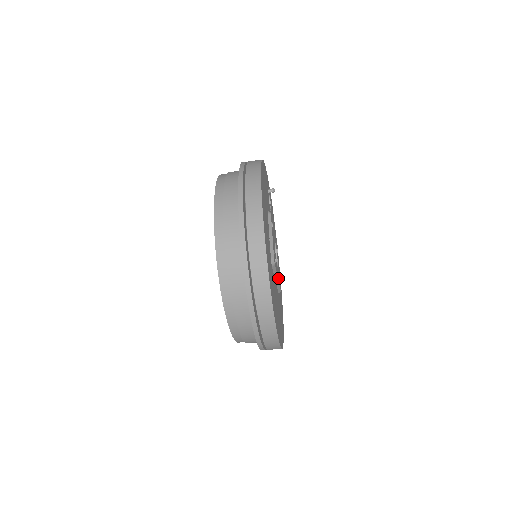
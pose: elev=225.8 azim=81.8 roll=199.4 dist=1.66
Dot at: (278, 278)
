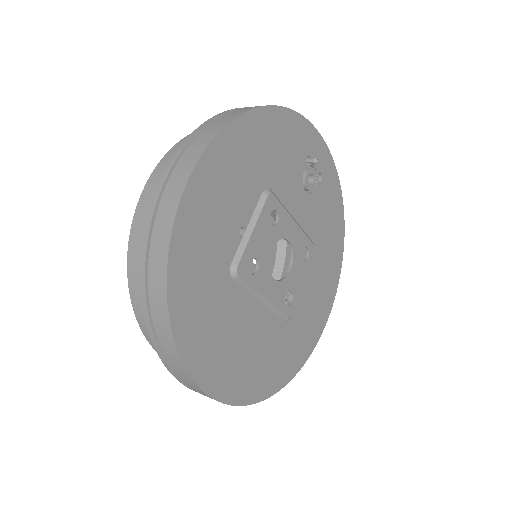
Dot at: (271, 298)
